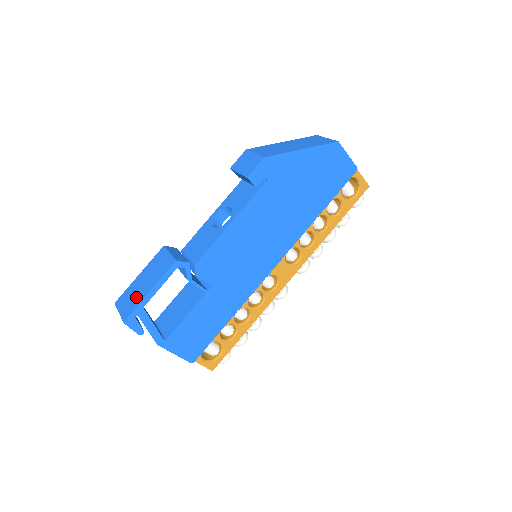
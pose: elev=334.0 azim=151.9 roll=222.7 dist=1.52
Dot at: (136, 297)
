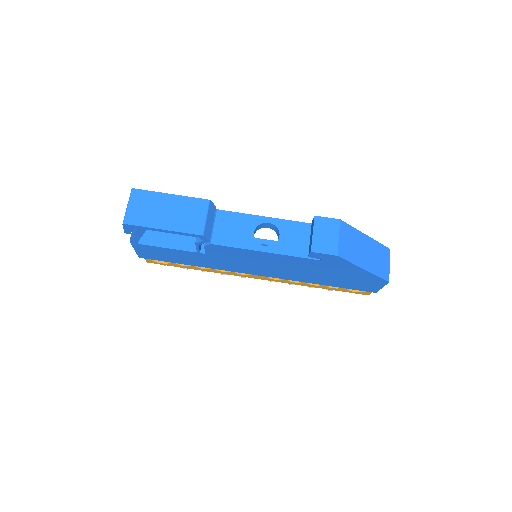
Dot at: (150, 216)
